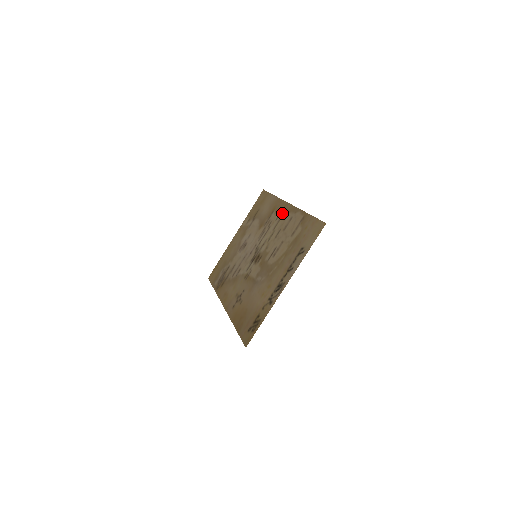
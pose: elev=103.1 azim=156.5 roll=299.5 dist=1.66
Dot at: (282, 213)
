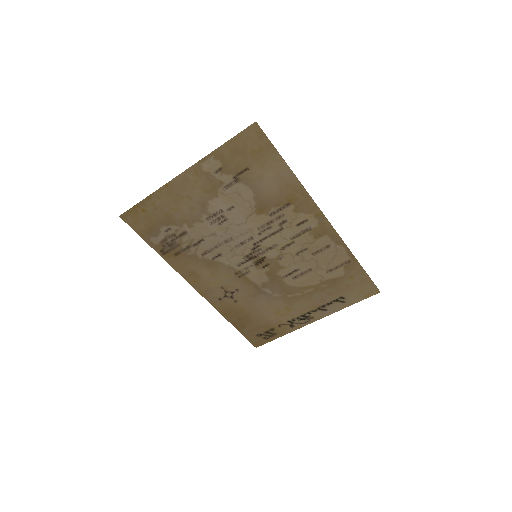
Dot at: (311, 225)
